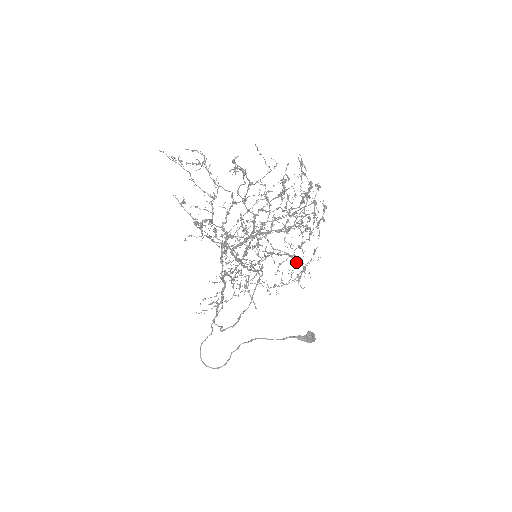
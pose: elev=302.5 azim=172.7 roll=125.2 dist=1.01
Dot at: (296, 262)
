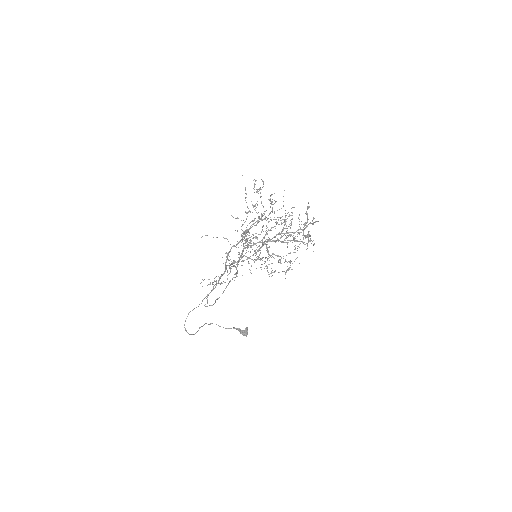
Dot at: (287, 262)
